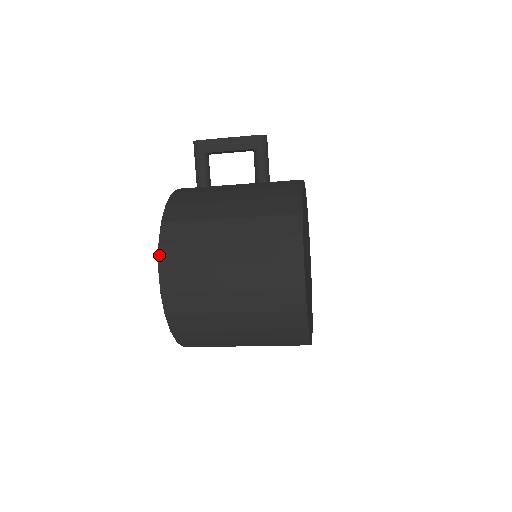
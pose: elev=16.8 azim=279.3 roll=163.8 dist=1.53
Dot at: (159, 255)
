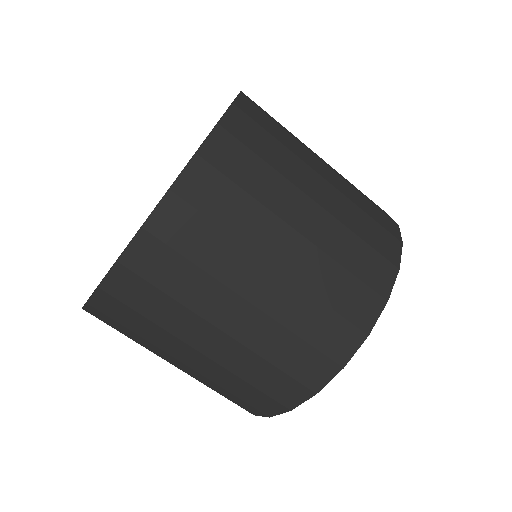
Dot at: (238, 97)
